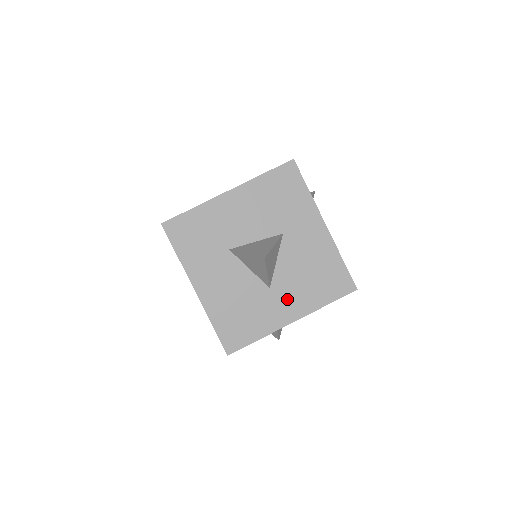
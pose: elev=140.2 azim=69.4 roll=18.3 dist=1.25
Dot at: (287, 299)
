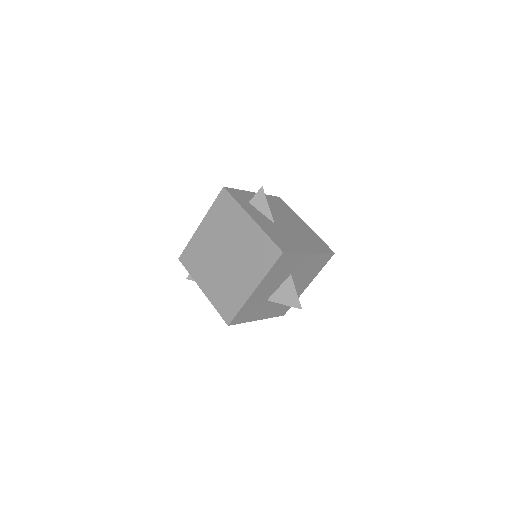
Dot at: (303, 284)
